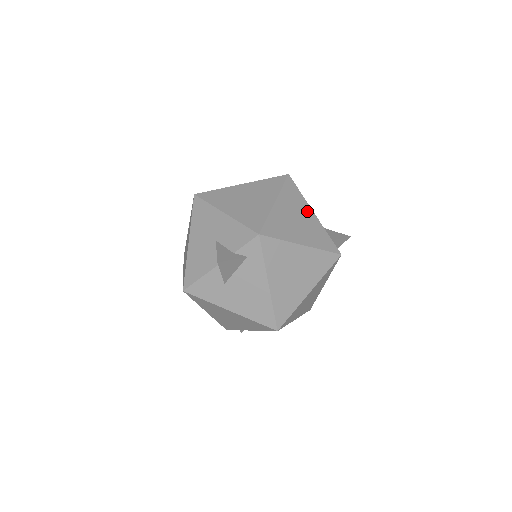
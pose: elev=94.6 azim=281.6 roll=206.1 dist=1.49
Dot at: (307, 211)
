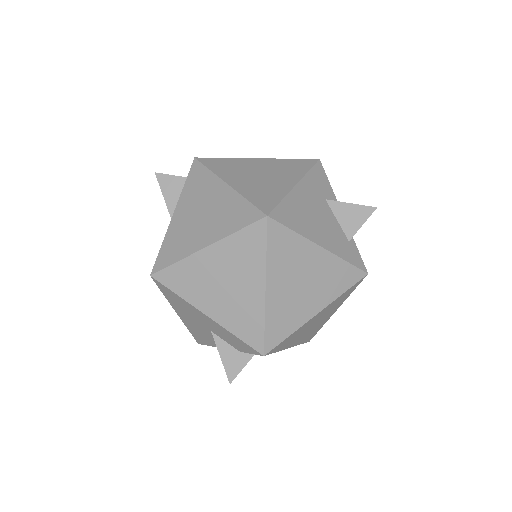
Dot at: (311, 255)
